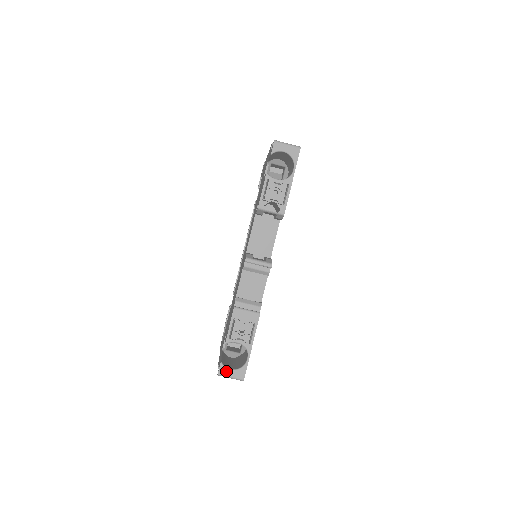
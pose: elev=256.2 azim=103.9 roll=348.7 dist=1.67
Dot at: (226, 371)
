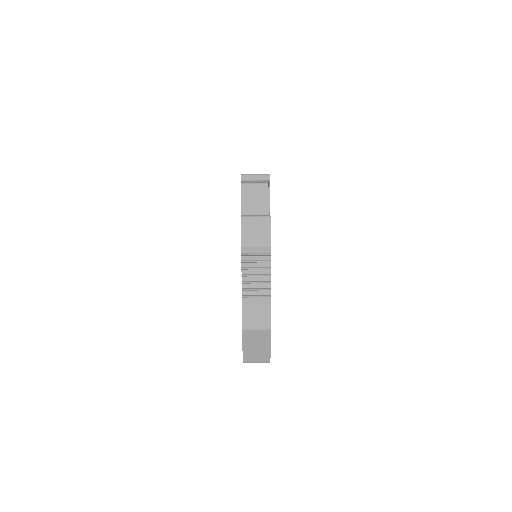
Dot at: occluded
